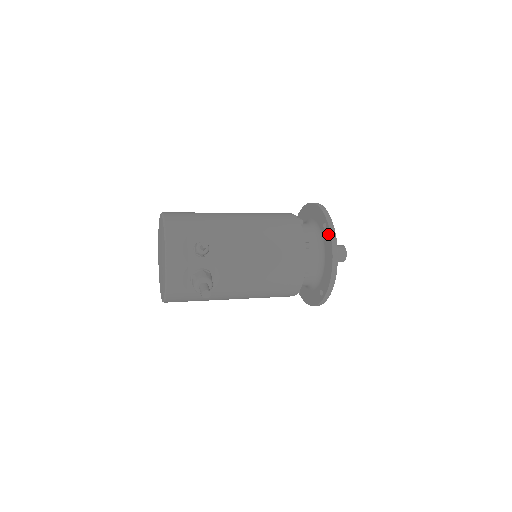
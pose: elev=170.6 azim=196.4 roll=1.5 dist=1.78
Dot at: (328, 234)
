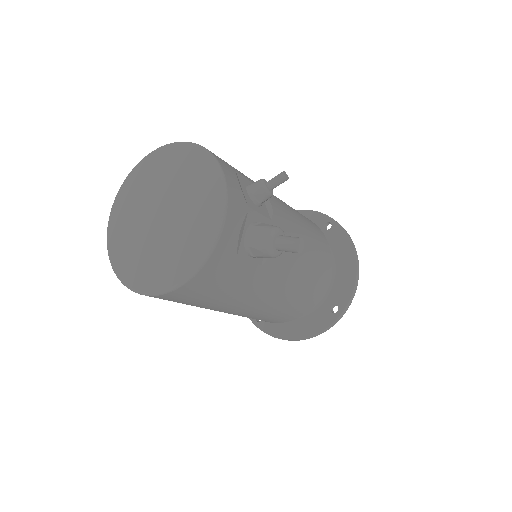
Dot at: (339, 232)
